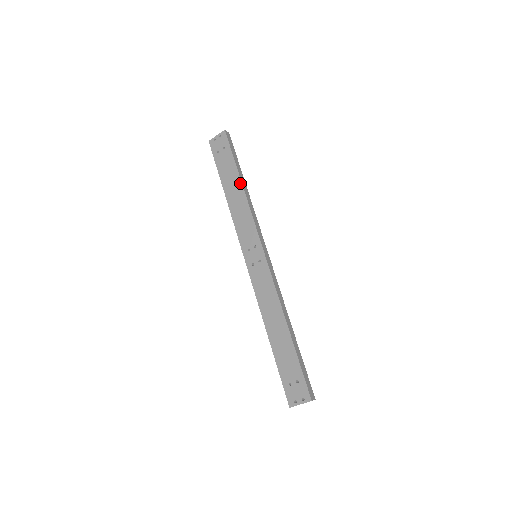
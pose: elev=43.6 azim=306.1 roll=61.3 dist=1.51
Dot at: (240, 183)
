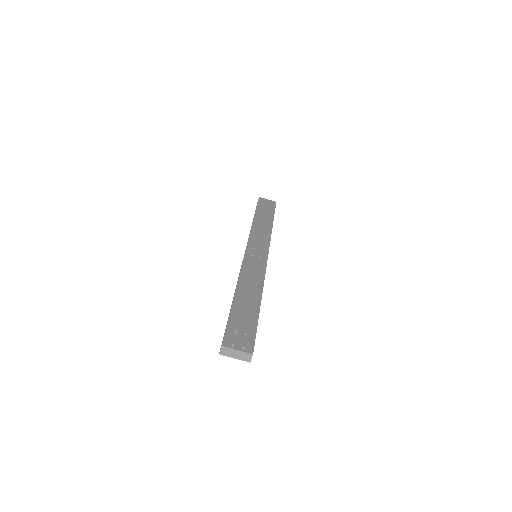
Dot at: (272, 223)
